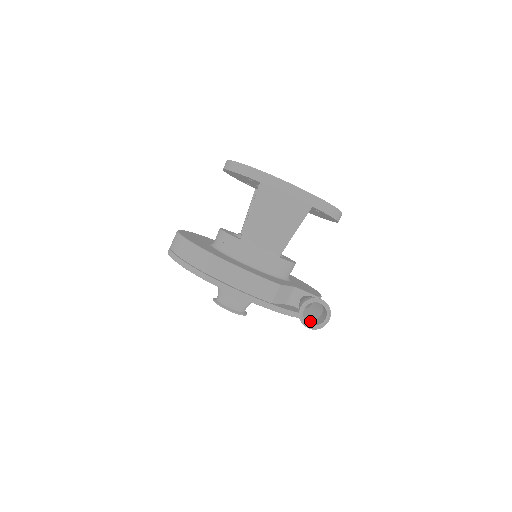
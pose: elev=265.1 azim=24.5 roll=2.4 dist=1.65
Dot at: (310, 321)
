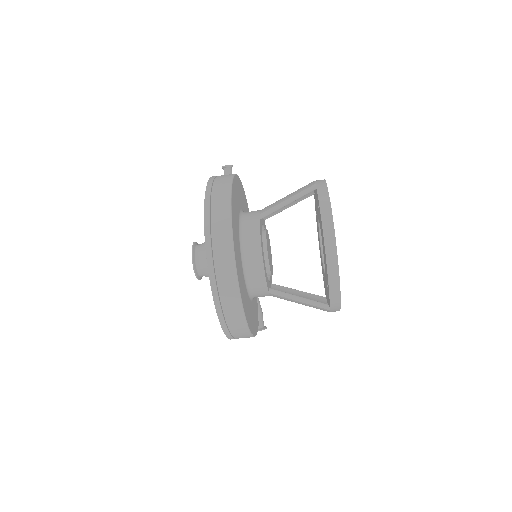
Dot at: occluded
